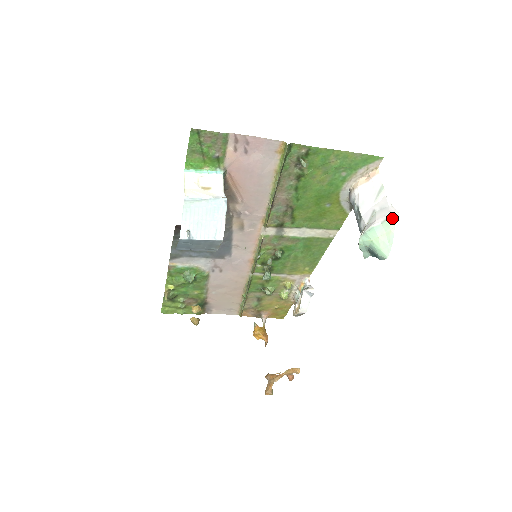
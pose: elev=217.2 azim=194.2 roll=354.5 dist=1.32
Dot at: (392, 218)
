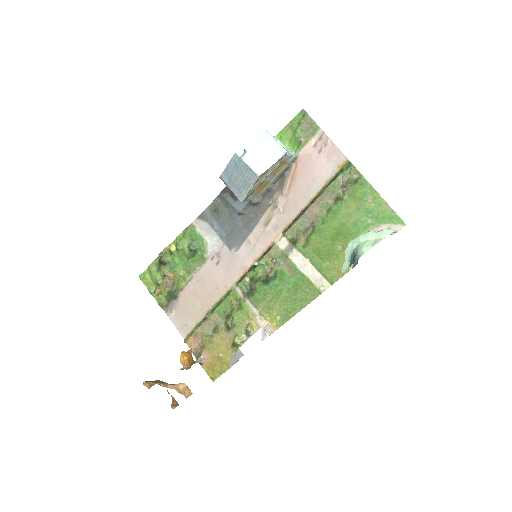
Dot at: (388, 230)
